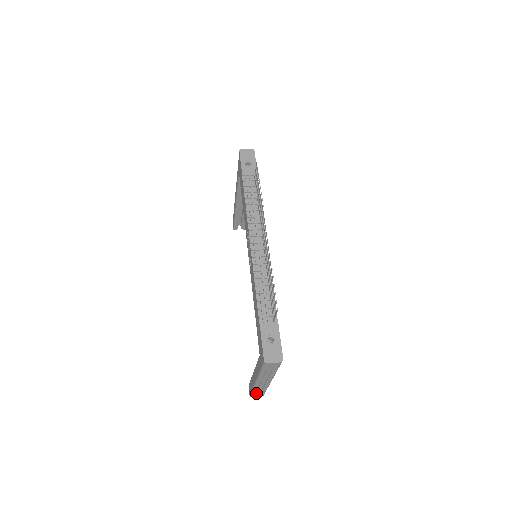
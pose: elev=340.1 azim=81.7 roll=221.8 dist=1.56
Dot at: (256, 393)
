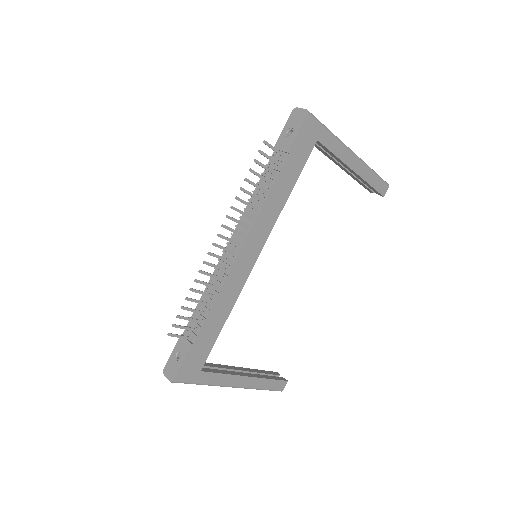
Dot at: occluded
